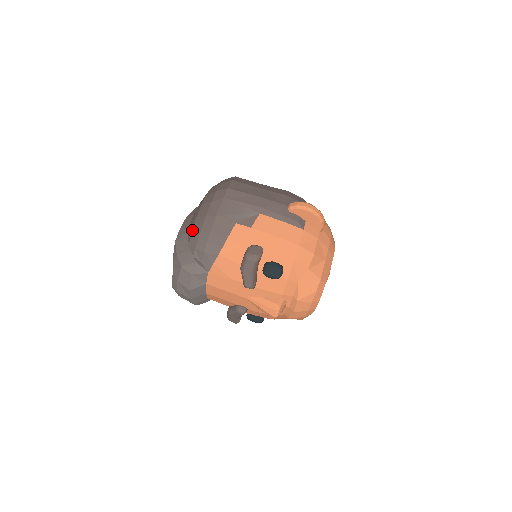
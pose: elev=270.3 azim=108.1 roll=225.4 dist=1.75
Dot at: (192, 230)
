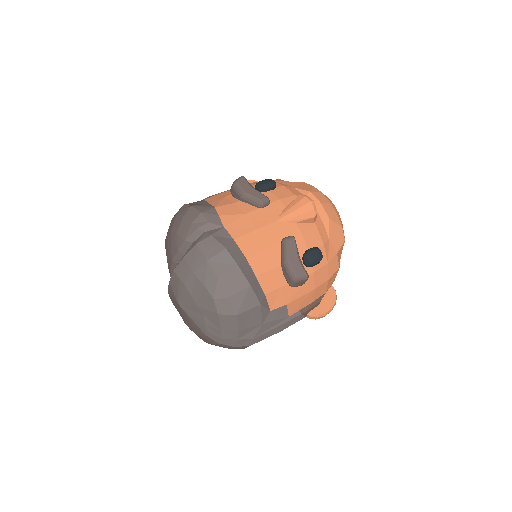
Dot at: (176, 232)
